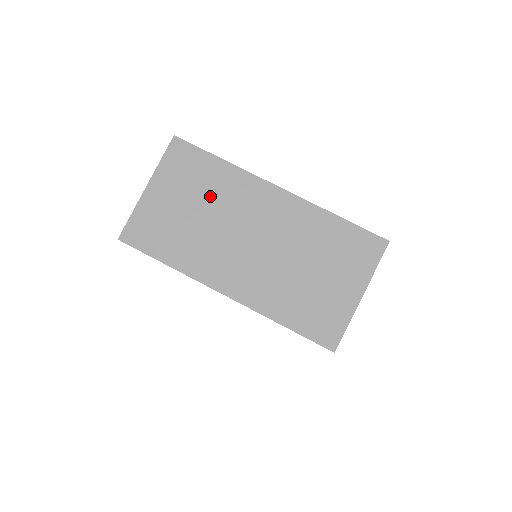
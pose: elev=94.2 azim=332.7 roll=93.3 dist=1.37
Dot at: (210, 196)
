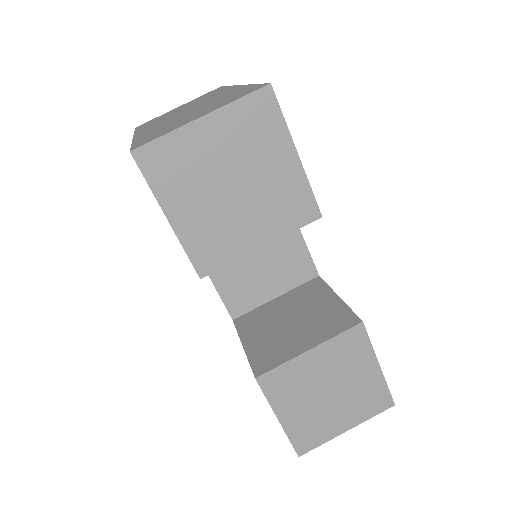
Dot at: occluded
